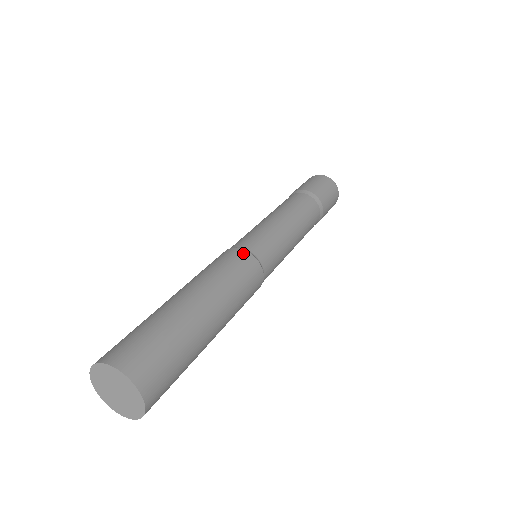
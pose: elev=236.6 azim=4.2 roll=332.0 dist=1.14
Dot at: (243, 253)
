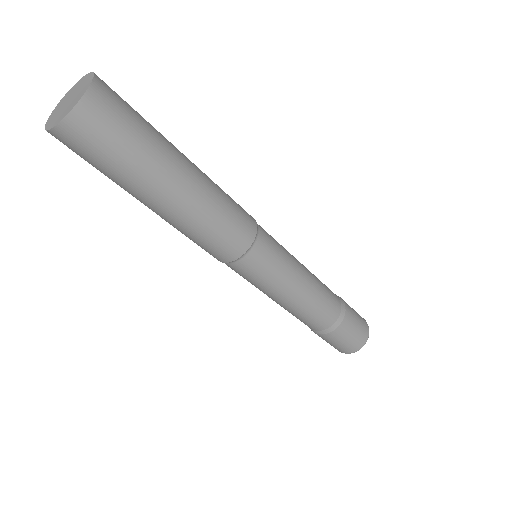
Dot at: (254, 223)
